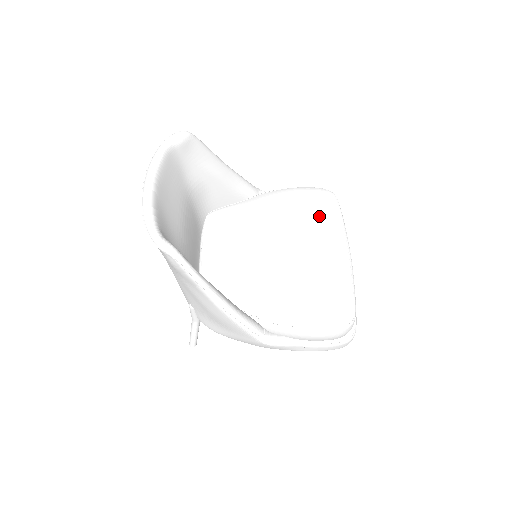
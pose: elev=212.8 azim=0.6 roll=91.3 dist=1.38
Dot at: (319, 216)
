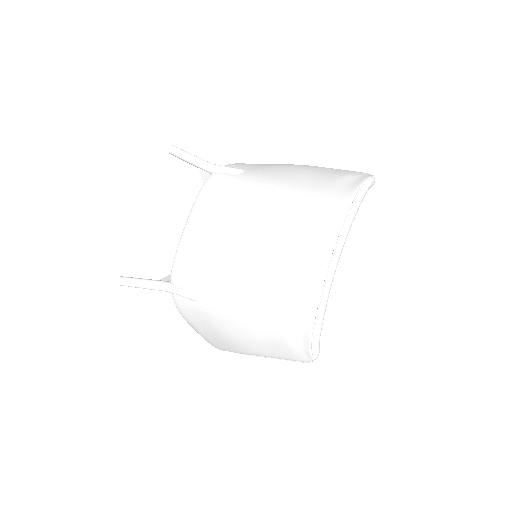
Dot at: occluded
